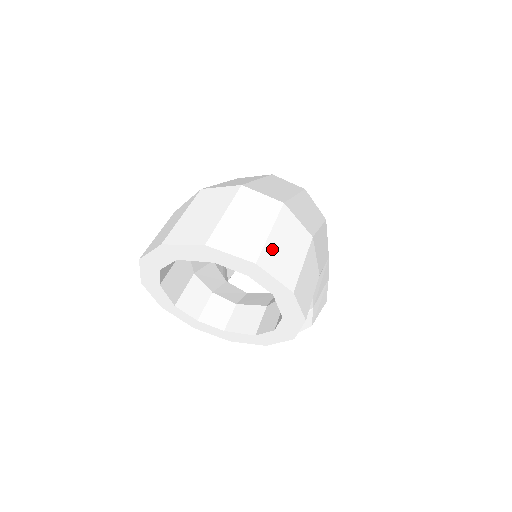
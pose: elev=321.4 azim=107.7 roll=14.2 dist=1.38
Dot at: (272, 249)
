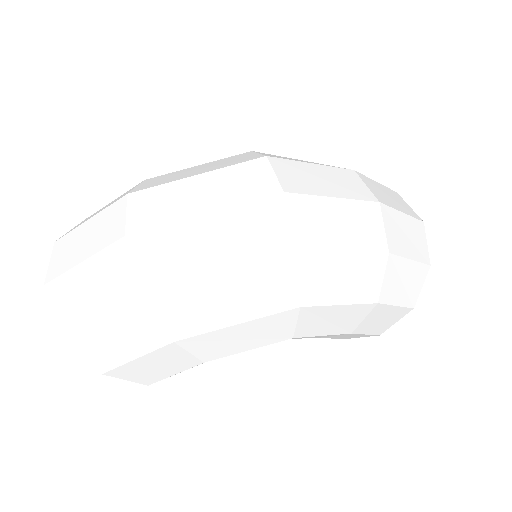
Dot at: (92, 332)
